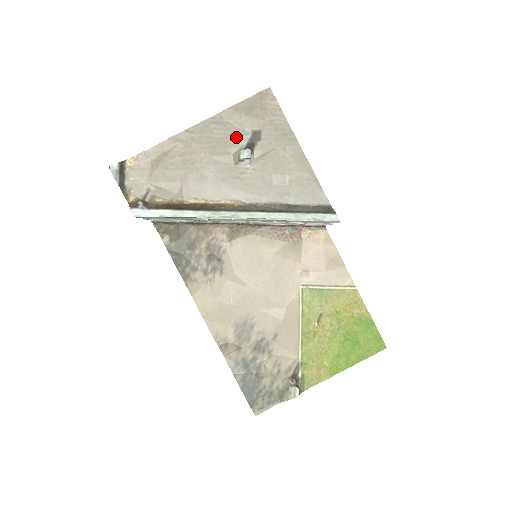
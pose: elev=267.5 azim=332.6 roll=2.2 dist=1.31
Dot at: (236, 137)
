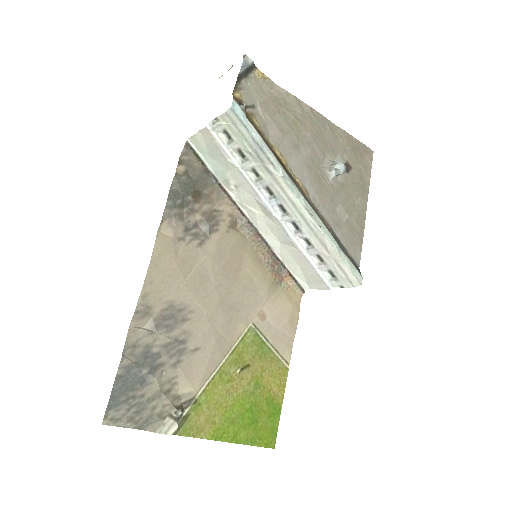
Dot at: (336, 152)
